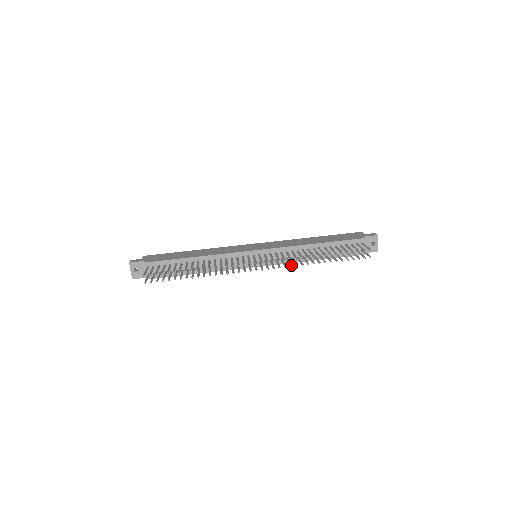
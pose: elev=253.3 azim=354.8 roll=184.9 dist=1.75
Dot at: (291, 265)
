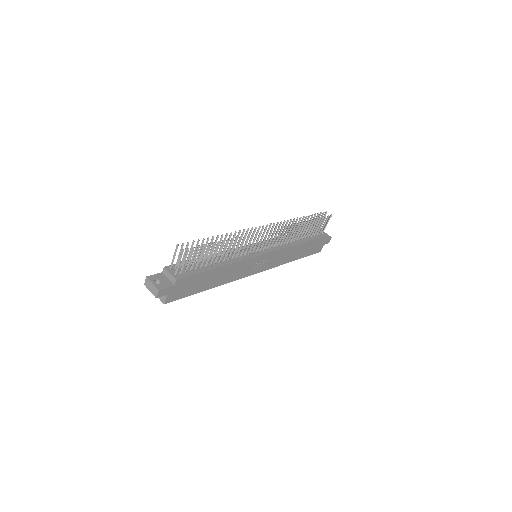
Dot at: (289, 224)
